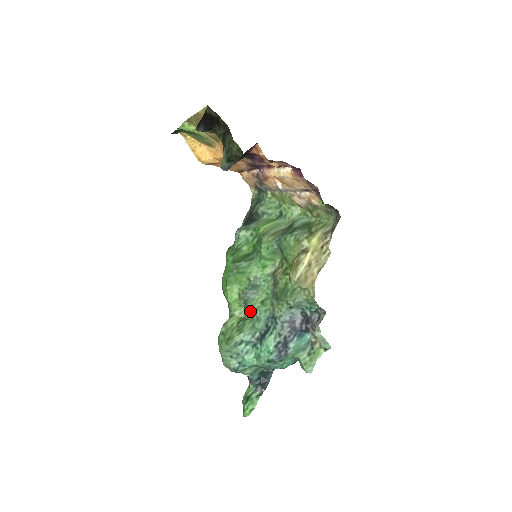
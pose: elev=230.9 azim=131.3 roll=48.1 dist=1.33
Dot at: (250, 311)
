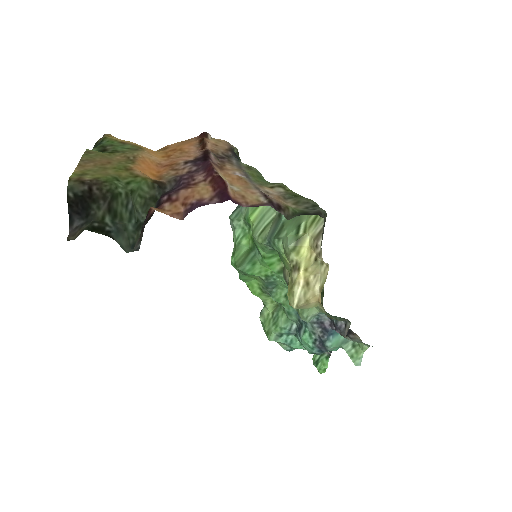
Dot at: (279, 303)
